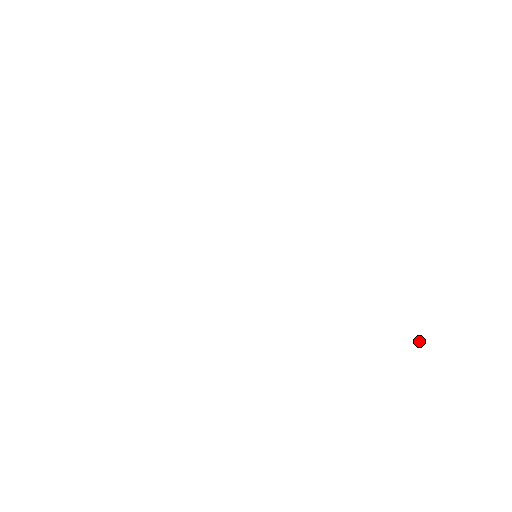
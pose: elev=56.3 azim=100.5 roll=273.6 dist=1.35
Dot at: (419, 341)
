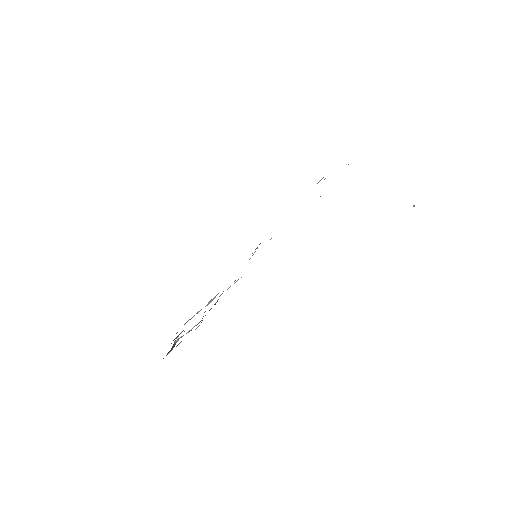
Dot at: (413, 206)
